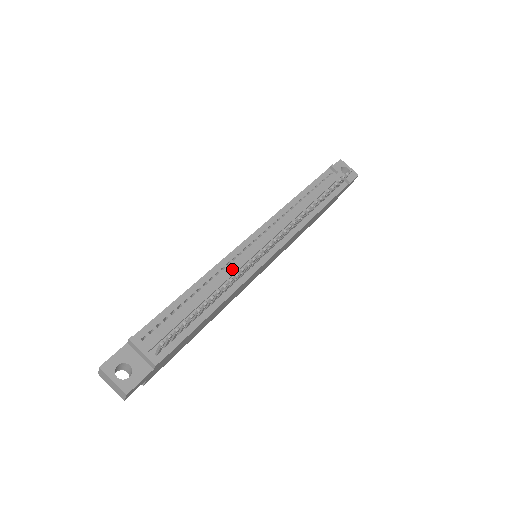
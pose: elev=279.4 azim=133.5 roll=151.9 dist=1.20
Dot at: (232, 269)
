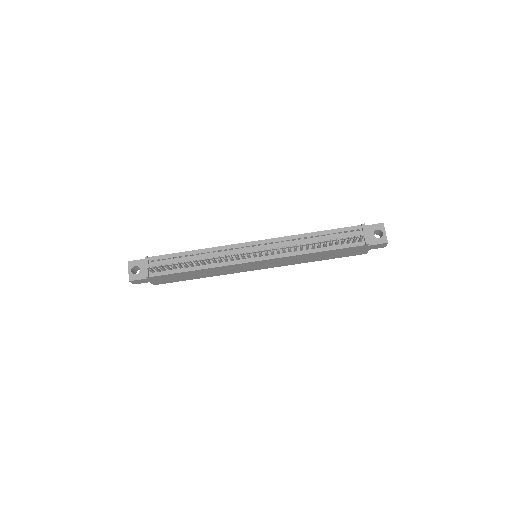
Dot at: (223, 254)
